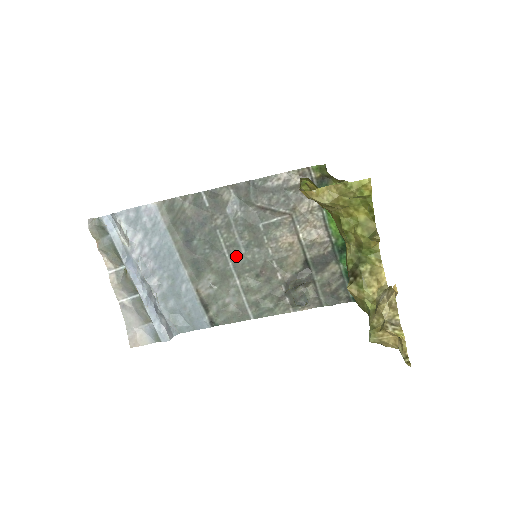
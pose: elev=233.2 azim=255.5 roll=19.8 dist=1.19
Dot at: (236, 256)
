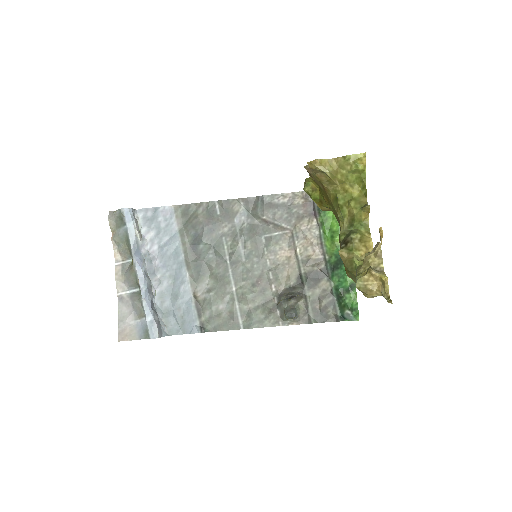
Dot at: (236, 264)
